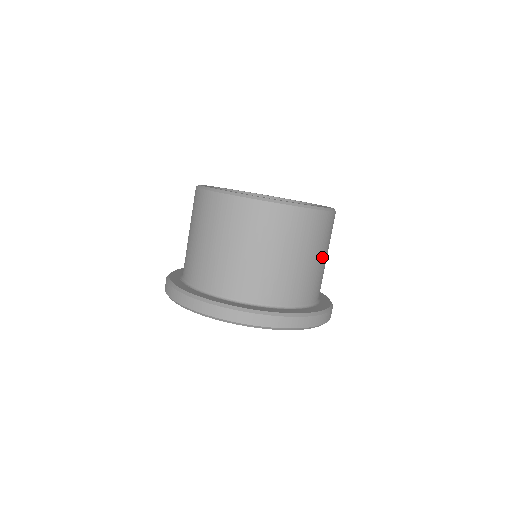
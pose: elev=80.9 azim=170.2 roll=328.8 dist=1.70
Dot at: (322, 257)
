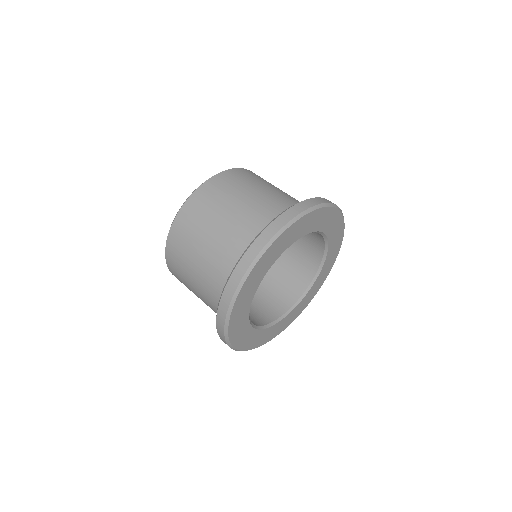
Dot at: (252, 193)
